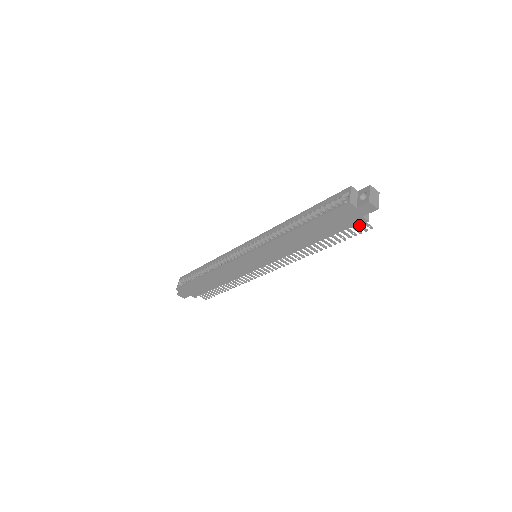
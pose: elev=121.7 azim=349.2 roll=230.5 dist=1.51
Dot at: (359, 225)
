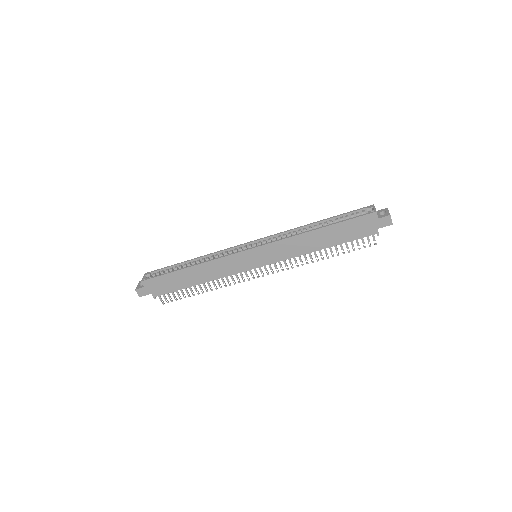
Dot at: (368, 238)
